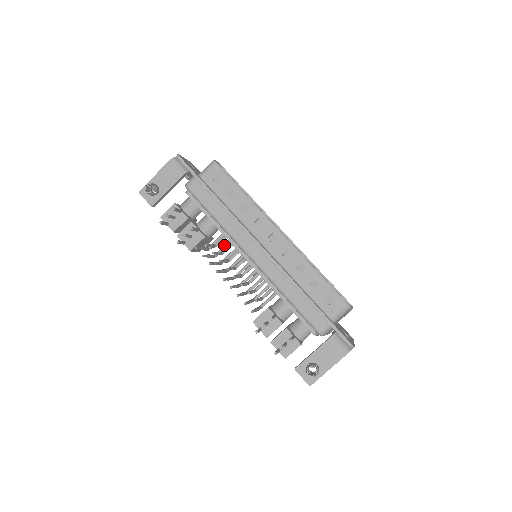
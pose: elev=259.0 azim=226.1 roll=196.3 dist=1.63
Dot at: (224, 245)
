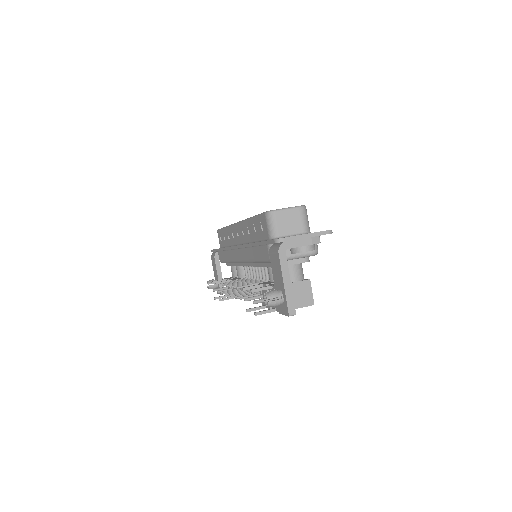
Dot at: occluded
